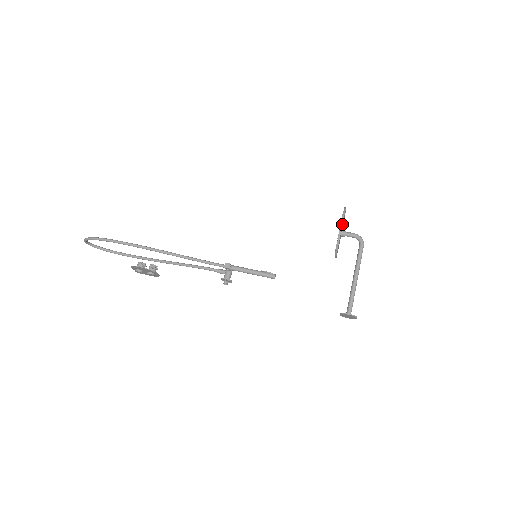
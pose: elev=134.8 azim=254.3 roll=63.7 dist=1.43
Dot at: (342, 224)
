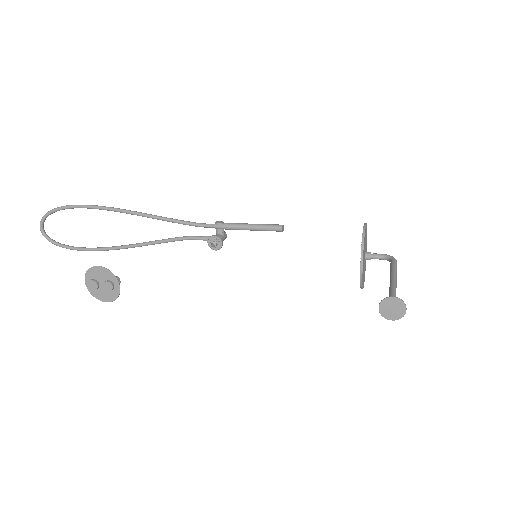
Dot at: (365, 225)
